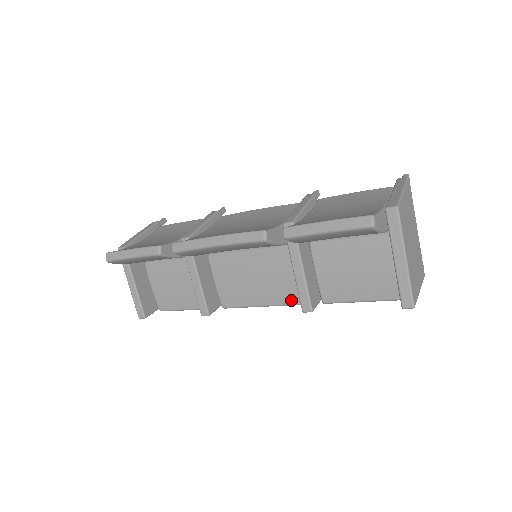
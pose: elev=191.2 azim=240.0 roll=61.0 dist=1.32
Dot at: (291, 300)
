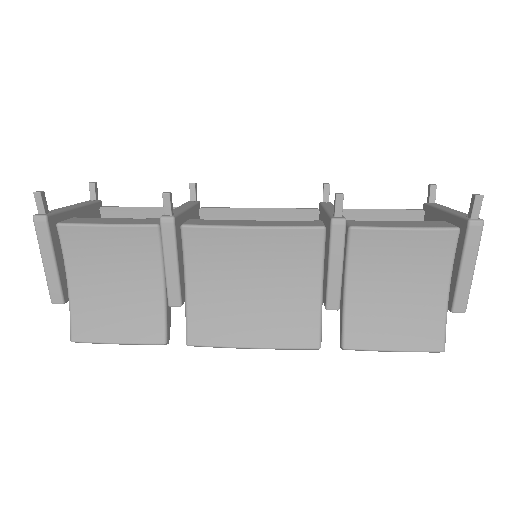
Dot at: occluded
